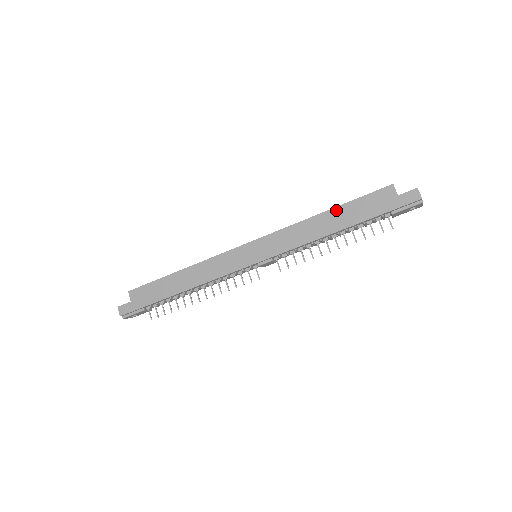
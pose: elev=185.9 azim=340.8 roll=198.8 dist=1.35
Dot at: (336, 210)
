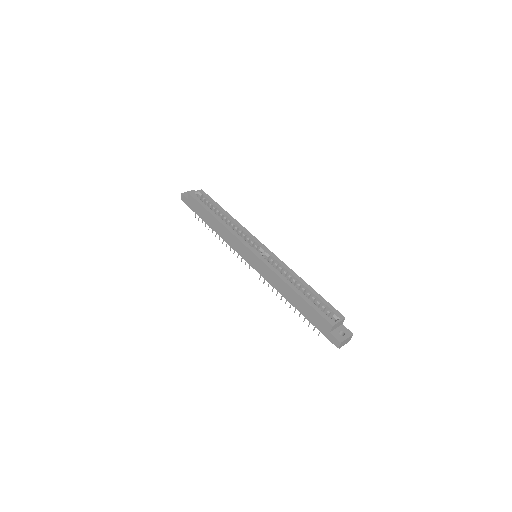
Dot at: (299, 297)
